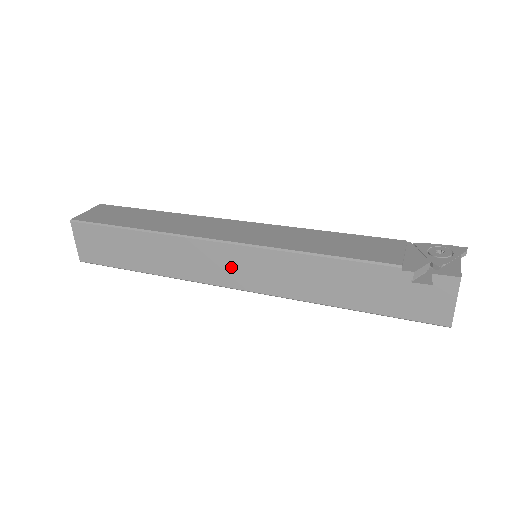
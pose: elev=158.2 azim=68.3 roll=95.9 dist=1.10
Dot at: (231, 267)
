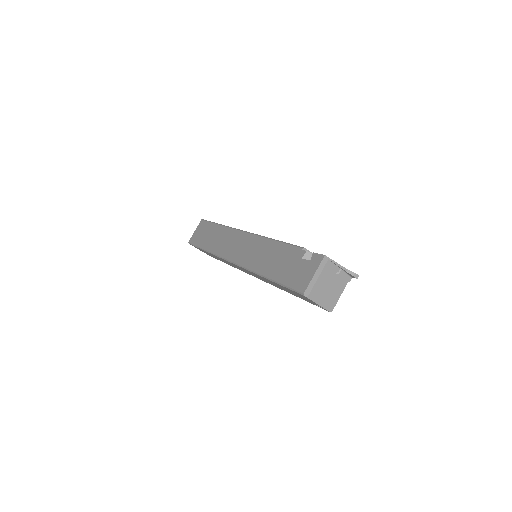
Dot at: (238, 247)
